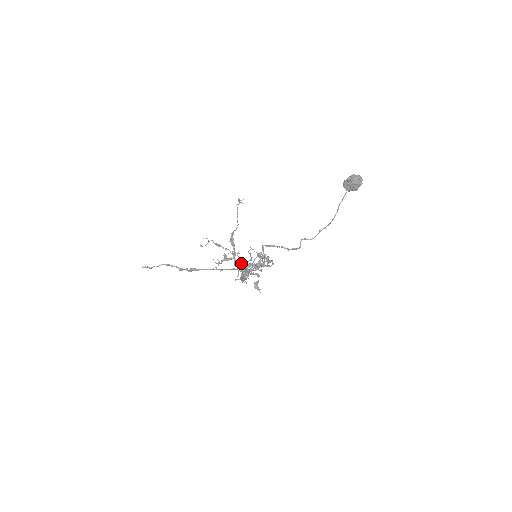
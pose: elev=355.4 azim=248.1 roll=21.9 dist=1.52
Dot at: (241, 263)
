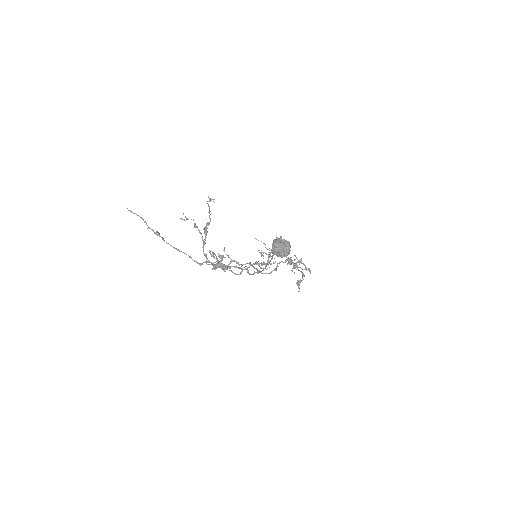
Dot at: occluded
